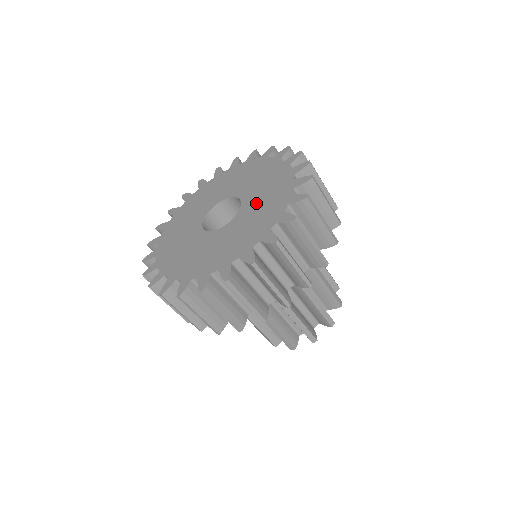
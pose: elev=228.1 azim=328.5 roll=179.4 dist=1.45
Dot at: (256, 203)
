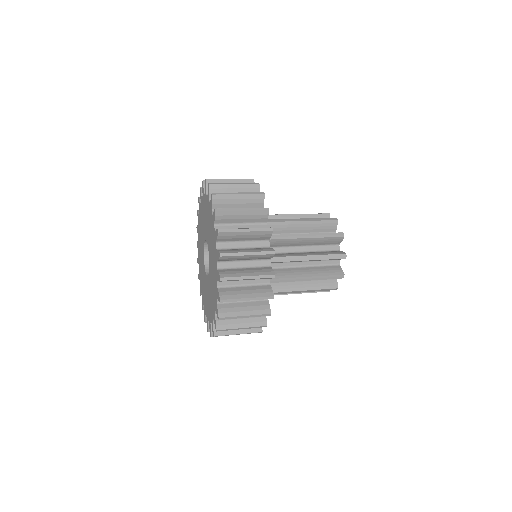
Dot at: (209, 290)
